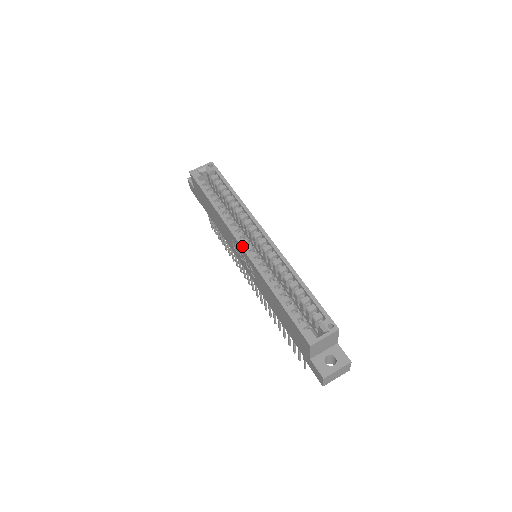
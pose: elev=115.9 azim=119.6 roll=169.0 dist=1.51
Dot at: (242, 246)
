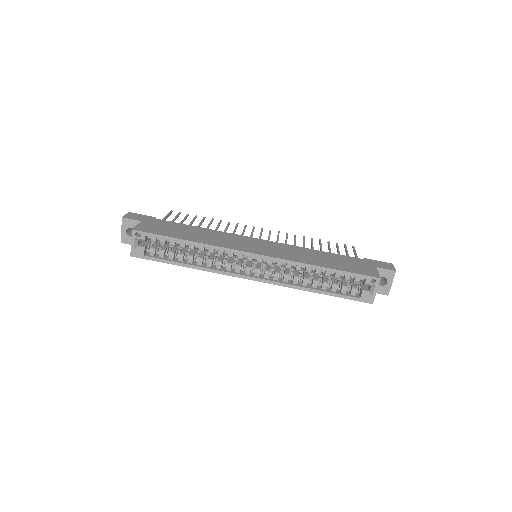
Dot at: (253, 280)
